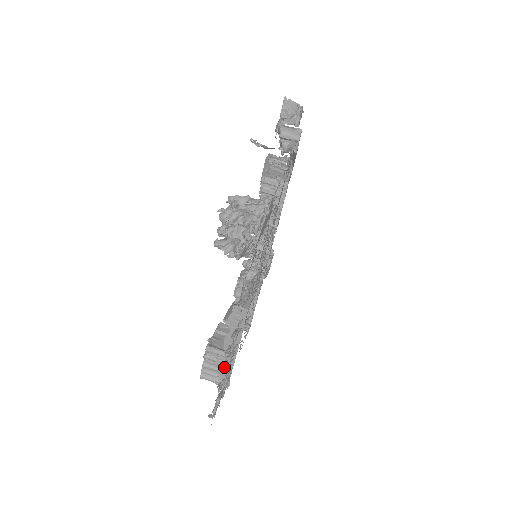
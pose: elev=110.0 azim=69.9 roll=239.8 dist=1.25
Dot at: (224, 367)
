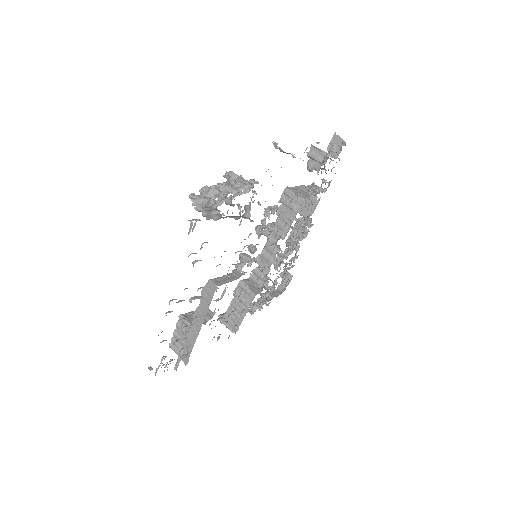
Dot at: (166, 313)
